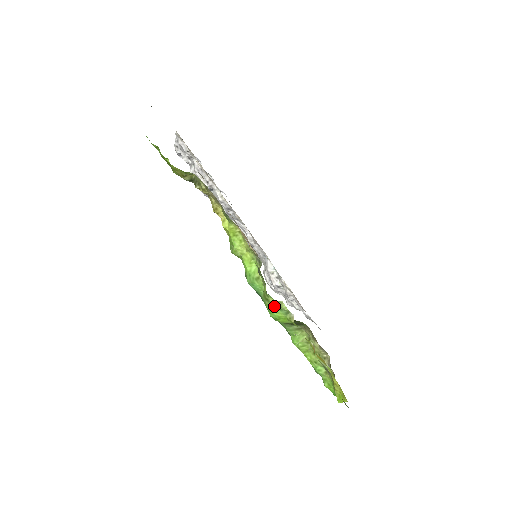
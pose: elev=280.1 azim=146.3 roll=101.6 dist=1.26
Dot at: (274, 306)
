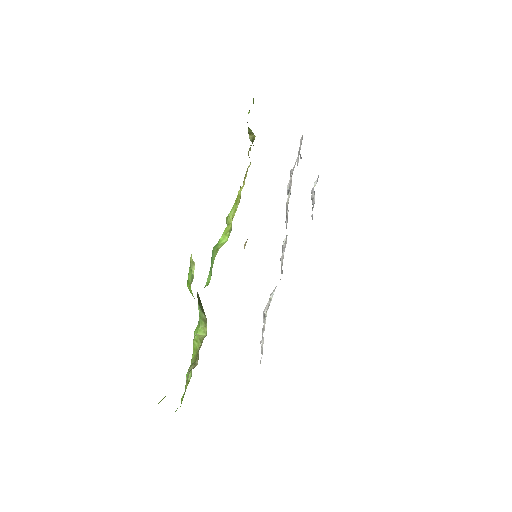
Dot at: (190, 264)
